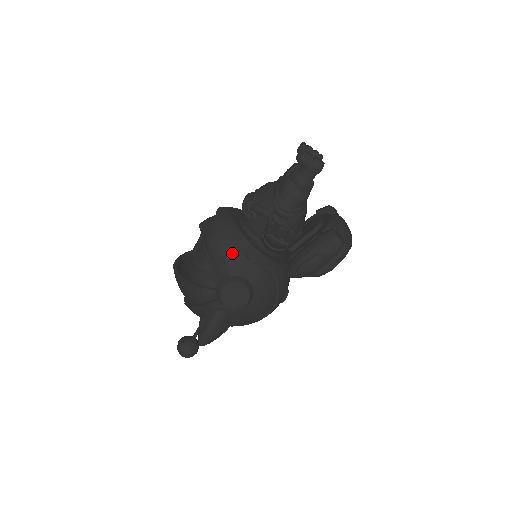
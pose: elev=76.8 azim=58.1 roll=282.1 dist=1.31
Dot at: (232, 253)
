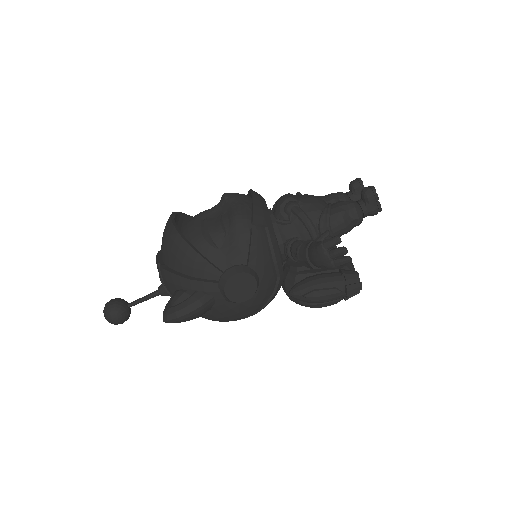
Dot at: (260, 244)
